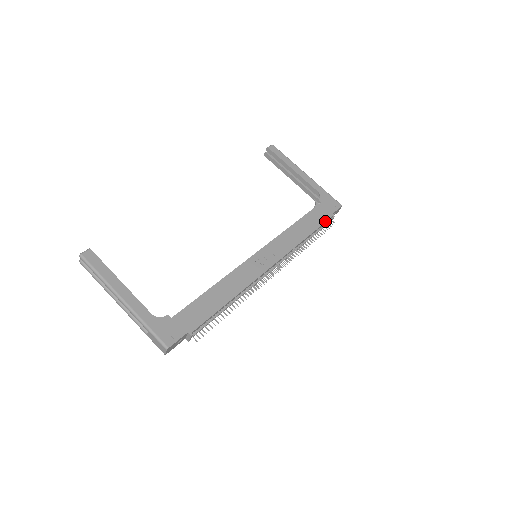
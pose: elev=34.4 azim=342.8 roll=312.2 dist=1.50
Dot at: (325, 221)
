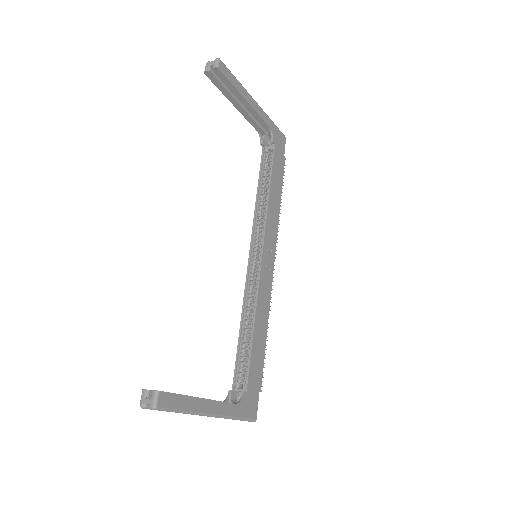
Dot at: (283, 171)
